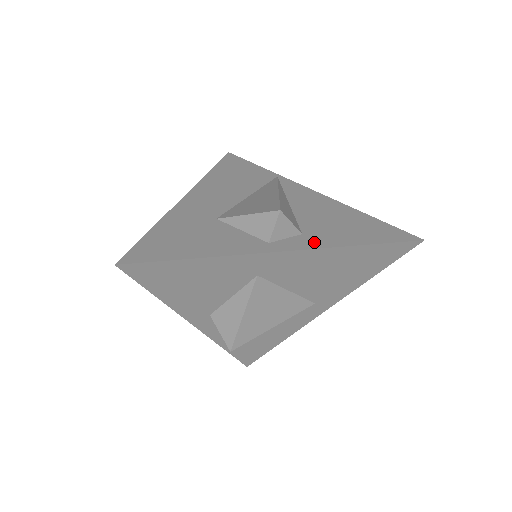
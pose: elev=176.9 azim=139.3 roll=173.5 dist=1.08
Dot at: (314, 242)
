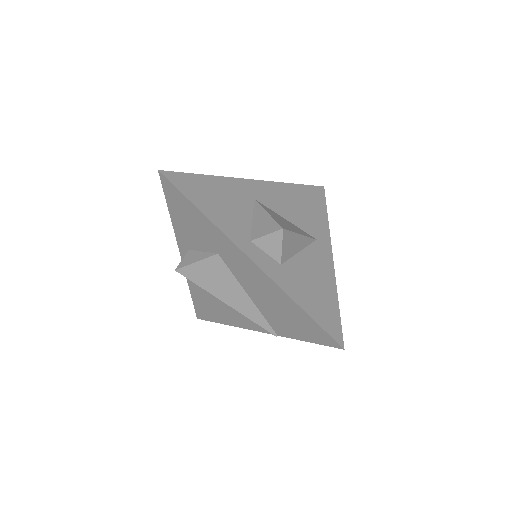
Dot at: occluded
